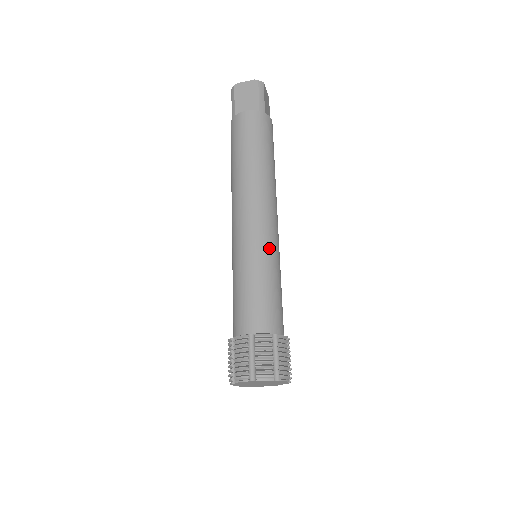
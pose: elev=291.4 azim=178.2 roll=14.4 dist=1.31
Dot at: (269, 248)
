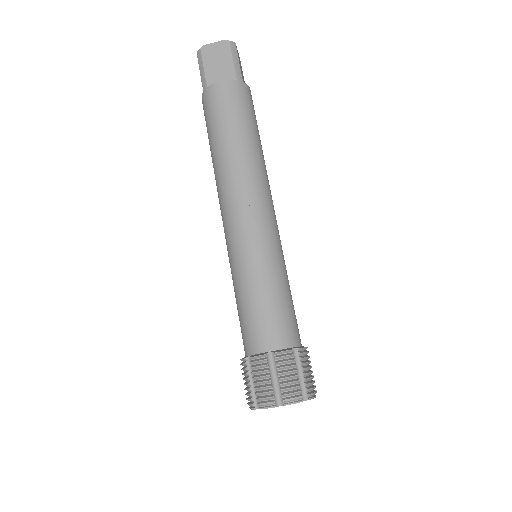
Dot at: (273, 248)
